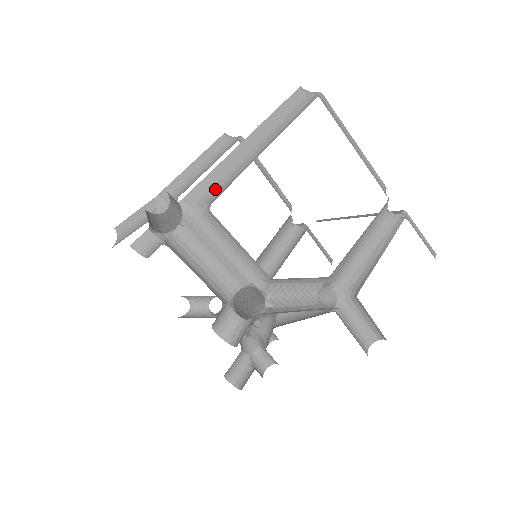
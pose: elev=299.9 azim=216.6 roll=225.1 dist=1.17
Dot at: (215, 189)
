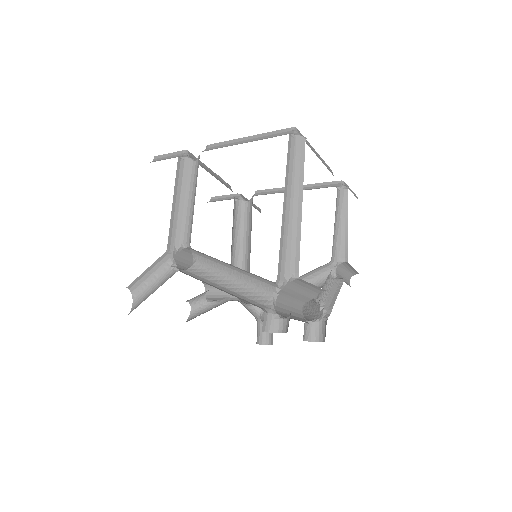
Dot at: (289, 258)
